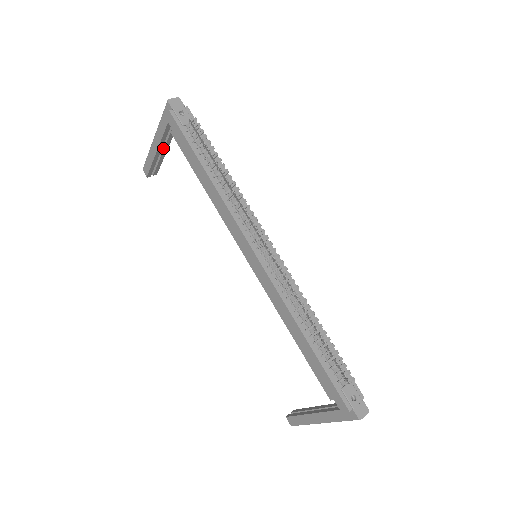
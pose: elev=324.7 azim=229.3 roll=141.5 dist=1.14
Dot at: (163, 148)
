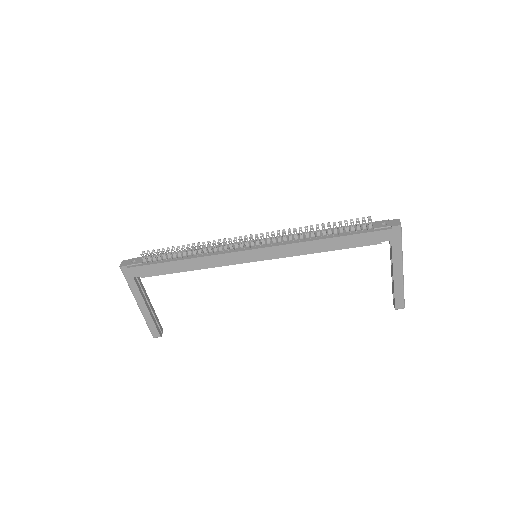
Dot at: (148, 303)
